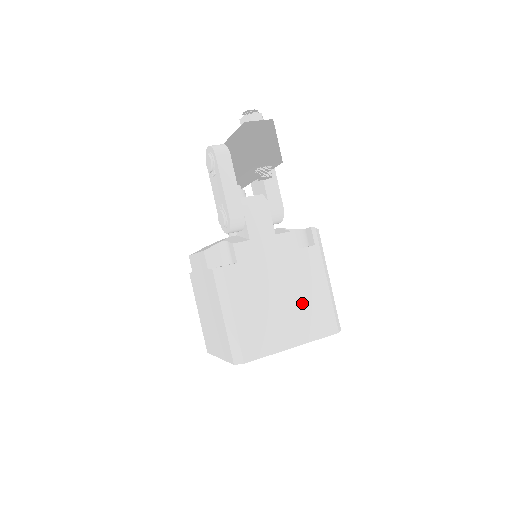
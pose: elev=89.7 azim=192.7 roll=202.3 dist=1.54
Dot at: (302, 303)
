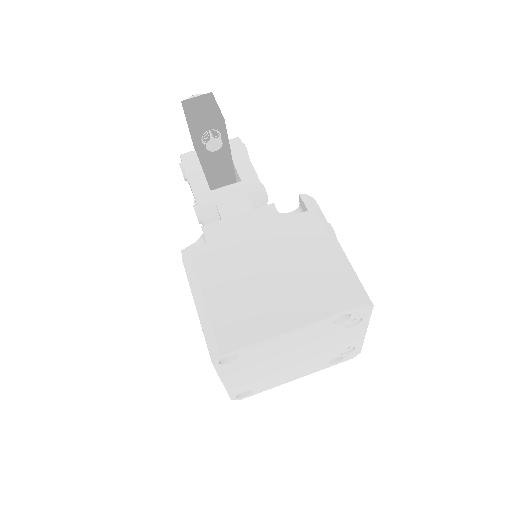
Dot at: (299, 274)
